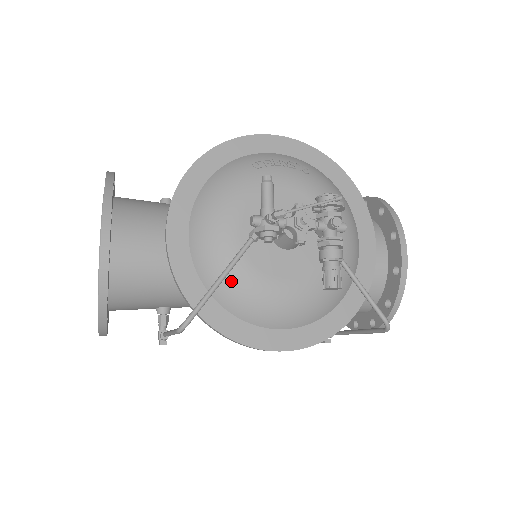
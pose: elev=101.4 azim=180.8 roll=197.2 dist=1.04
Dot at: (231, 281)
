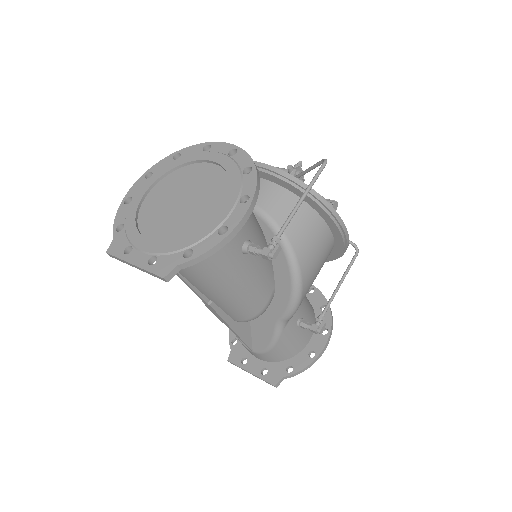
Dot at: occluded
